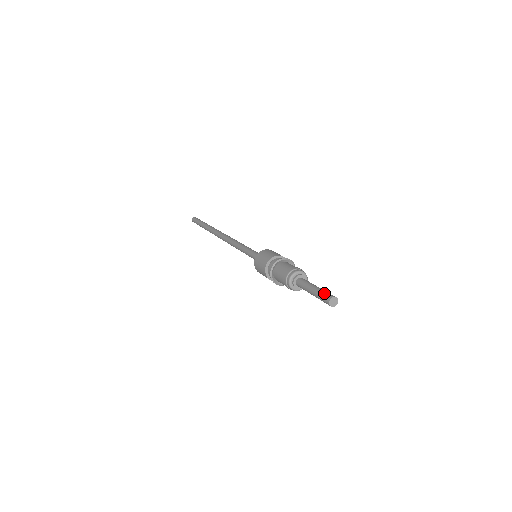
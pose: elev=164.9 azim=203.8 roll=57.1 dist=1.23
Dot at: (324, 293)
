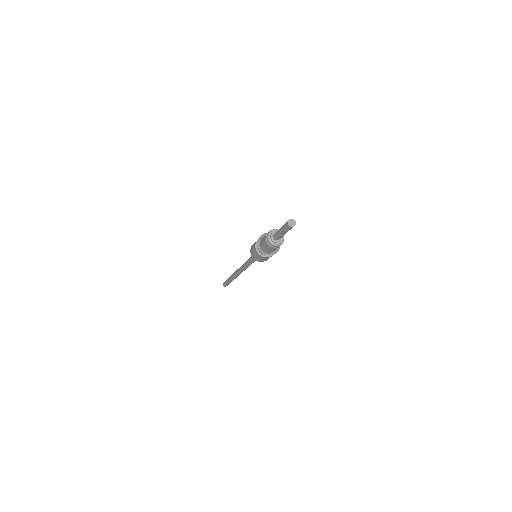
Dot at: (284, 225)
